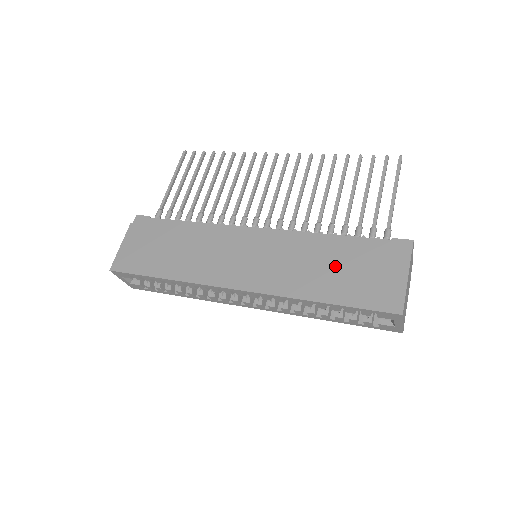
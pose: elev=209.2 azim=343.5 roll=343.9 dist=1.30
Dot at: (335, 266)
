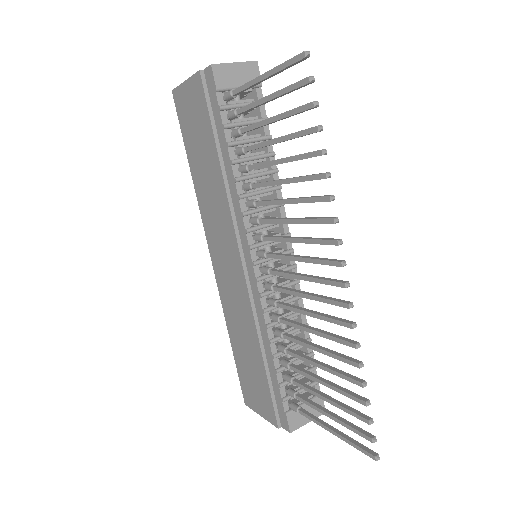
Dot at: (250, 356)
